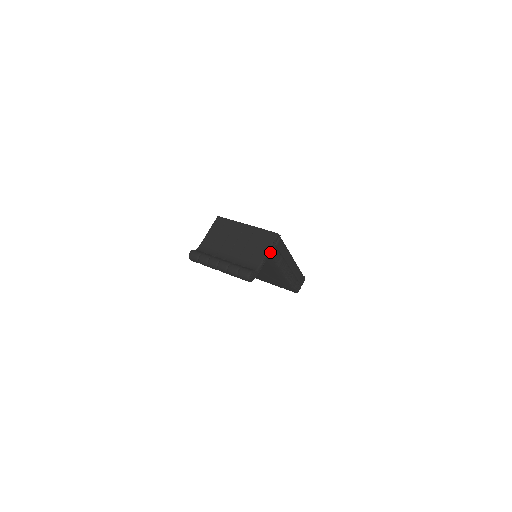
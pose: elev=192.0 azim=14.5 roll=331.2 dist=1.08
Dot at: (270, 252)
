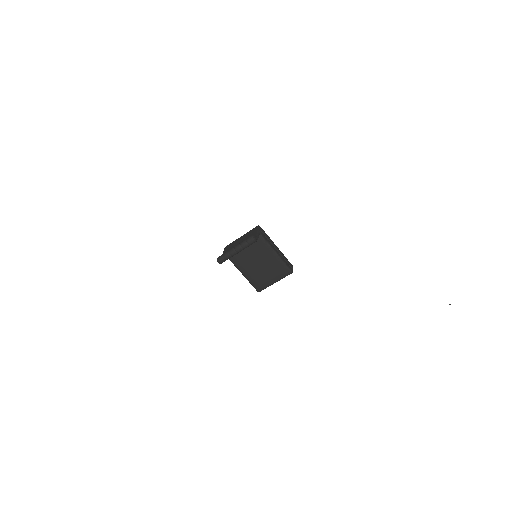
Dot at: (259, 232)
